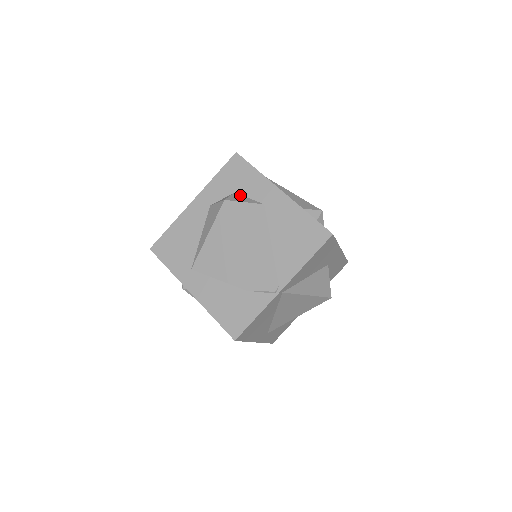
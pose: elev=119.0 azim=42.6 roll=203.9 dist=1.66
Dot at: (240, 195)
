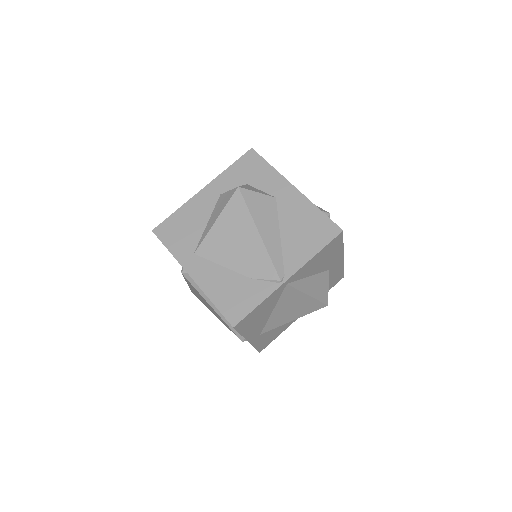
Dot at: (252, 187)
